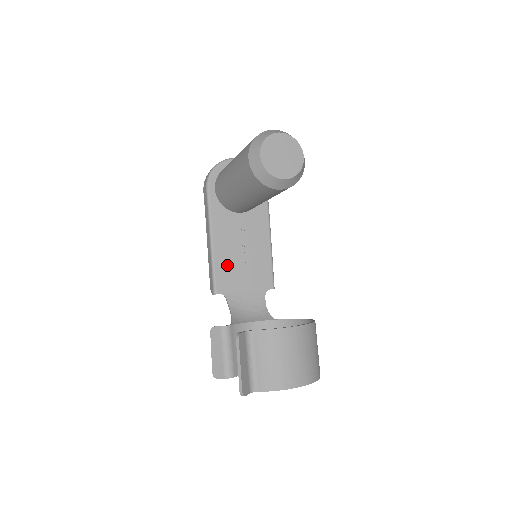
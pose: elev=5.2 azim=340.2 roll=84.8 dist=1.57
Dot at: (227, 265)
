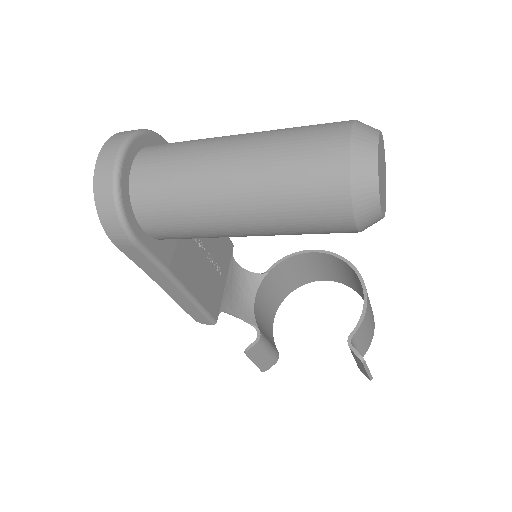
Dot at: (206, 287)
